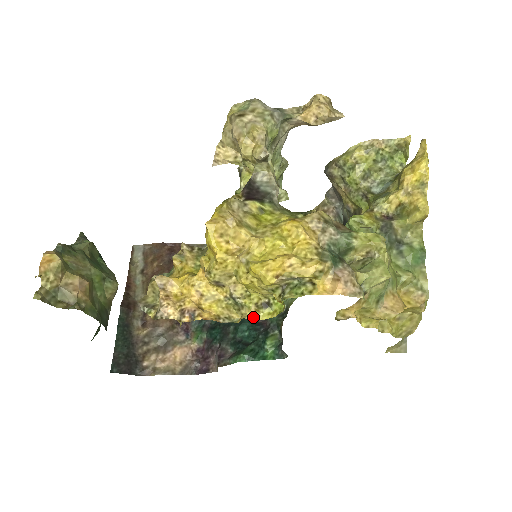
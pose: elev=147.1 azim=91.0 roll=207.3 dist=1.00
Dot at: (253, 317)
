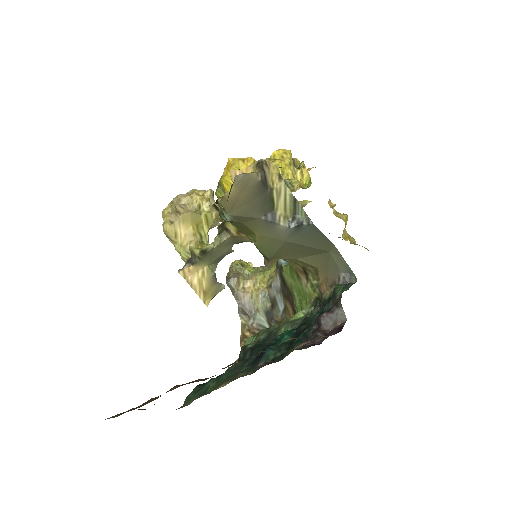
Dot at: occluded
